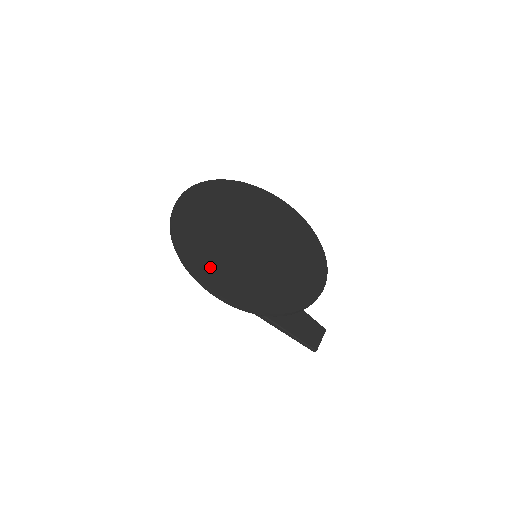
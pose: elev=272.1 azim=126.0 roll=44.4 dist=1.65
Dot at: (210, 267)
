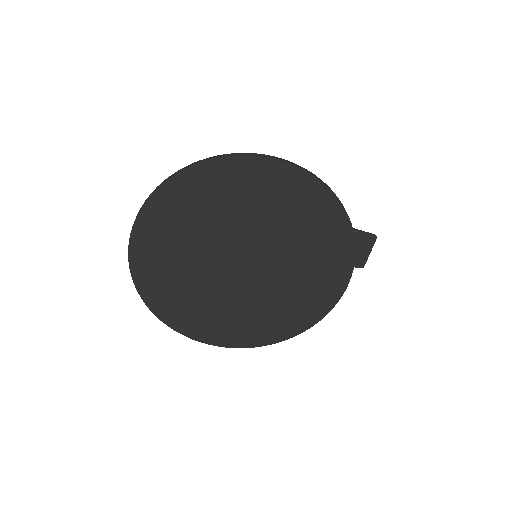
Dot at: (207, 326)
